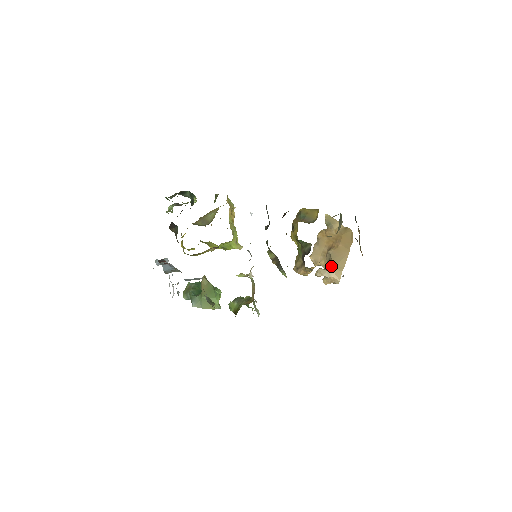
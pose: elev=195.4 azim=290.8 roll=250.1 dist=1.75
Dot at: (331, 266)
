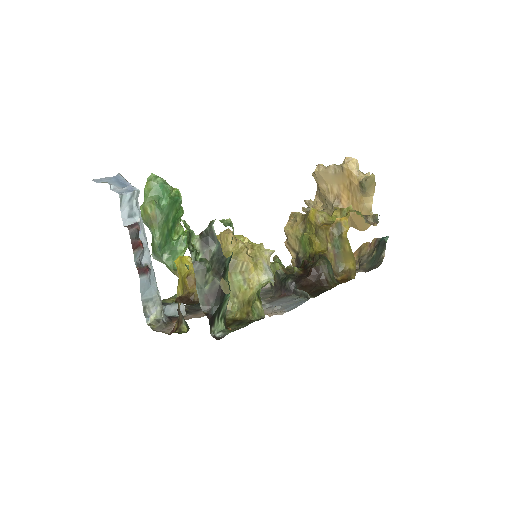
Dot at: occluded
